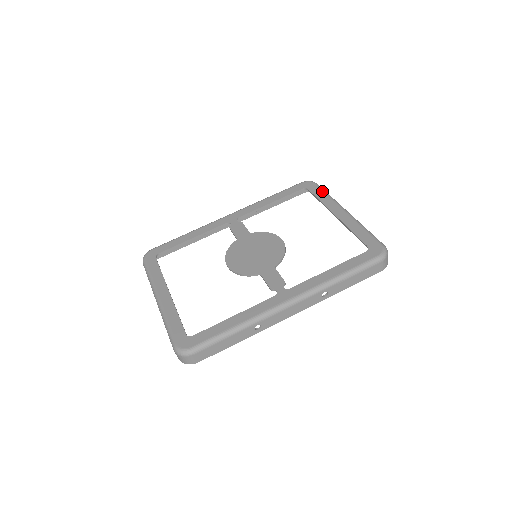
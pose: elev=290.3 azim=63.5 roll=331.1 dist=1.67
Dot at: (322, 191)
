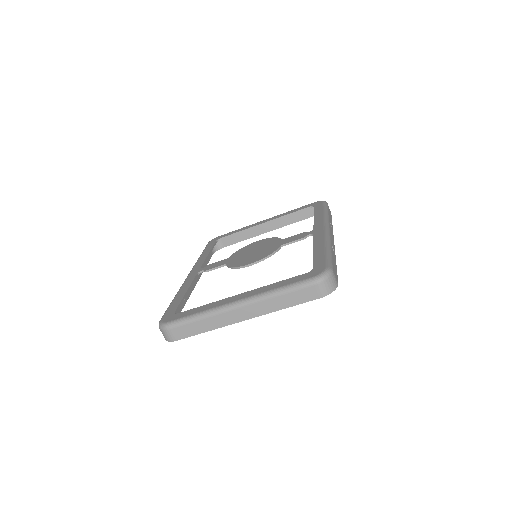
Dot at: (232, 231)
